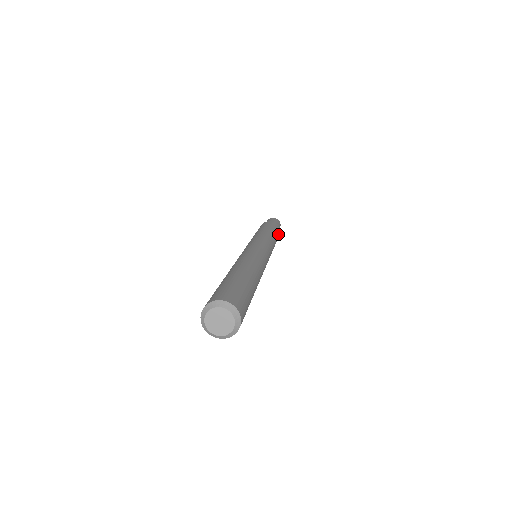
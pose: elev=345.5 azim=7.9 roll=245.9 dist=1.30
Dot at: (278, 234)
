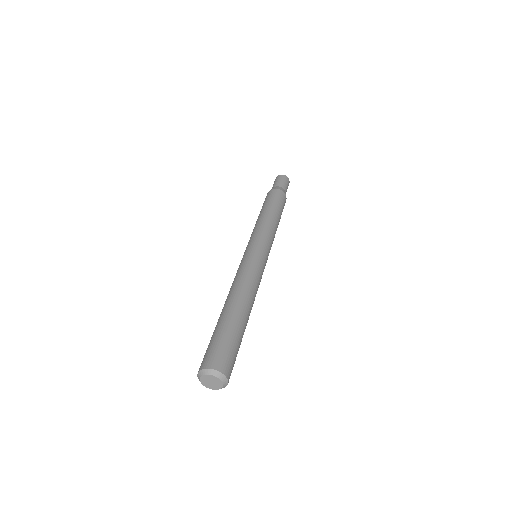
Dot at: occluded
